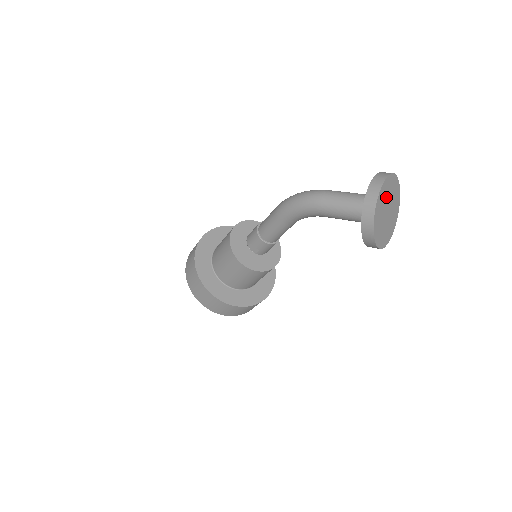
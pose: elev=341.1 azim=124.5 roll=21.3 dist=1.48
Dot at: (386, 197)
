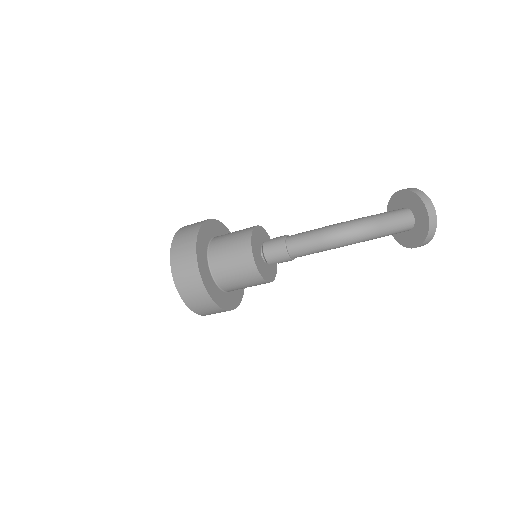
Dot at: occluded
